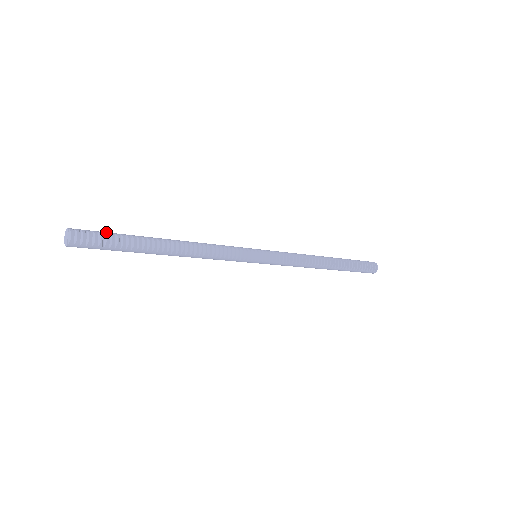
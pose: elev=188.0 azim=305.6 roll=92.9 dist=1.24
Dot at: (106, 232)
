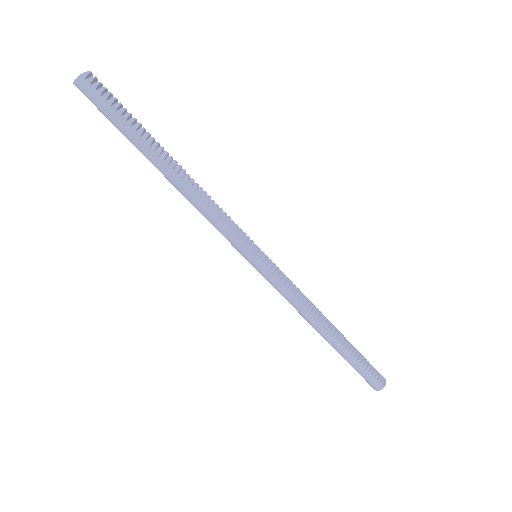
Dot at: (120, 105)
